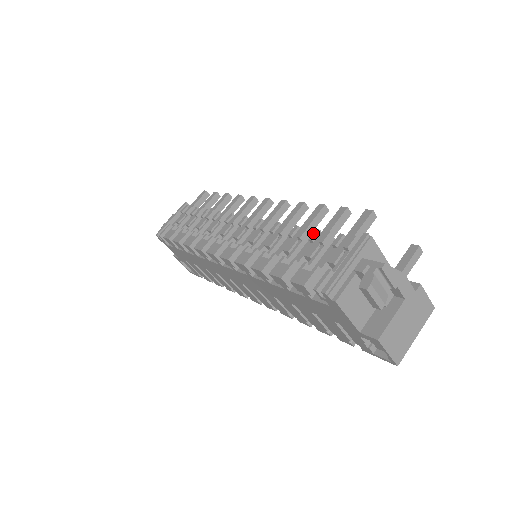
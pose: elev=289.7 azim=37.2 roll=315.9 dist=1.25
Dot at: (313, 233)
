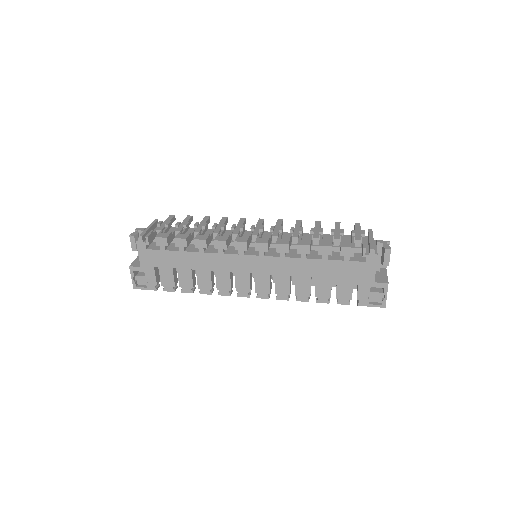
Dot at: (331, 230)
